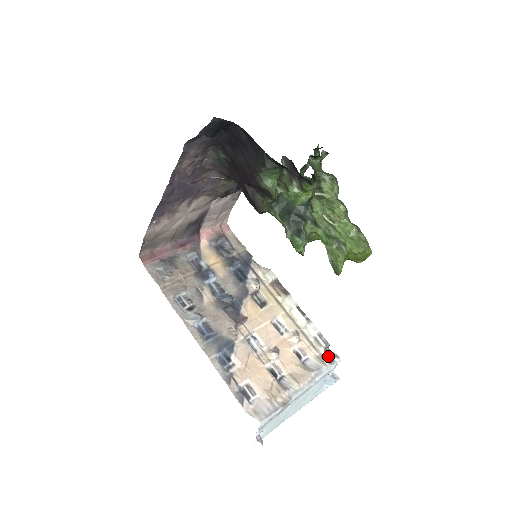
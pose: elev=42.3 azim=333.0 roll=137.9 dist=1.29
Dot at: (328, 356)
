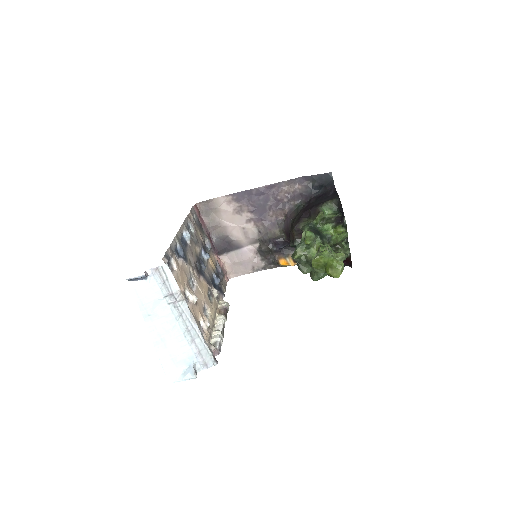
Dot at: occluded
